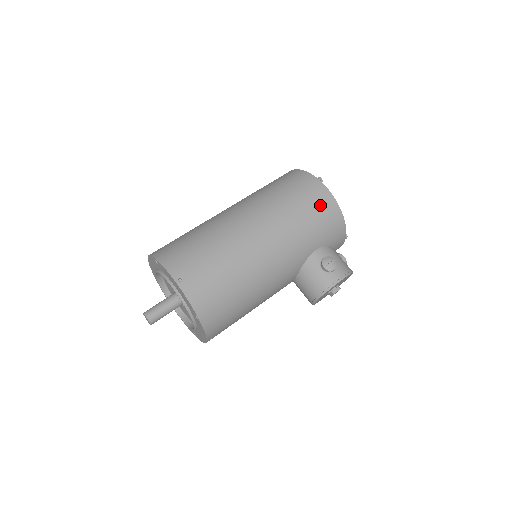
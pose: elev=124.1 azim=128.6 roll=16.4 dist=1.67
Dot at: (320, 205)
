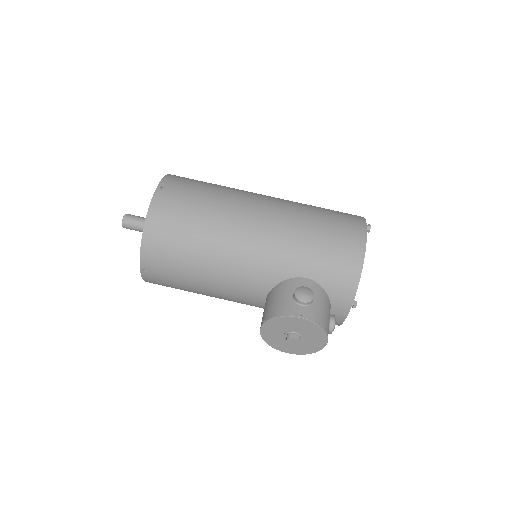
Dot at: (344, 239)
